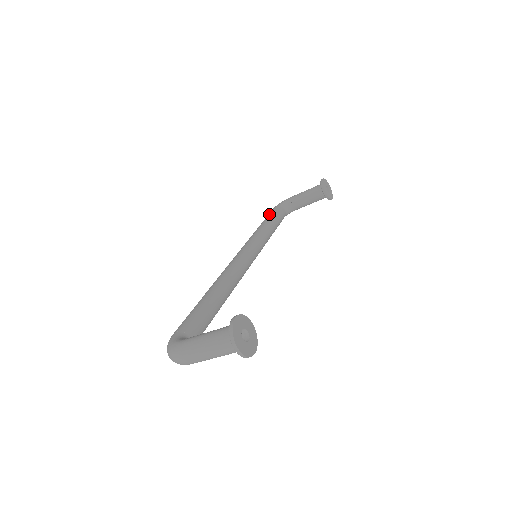
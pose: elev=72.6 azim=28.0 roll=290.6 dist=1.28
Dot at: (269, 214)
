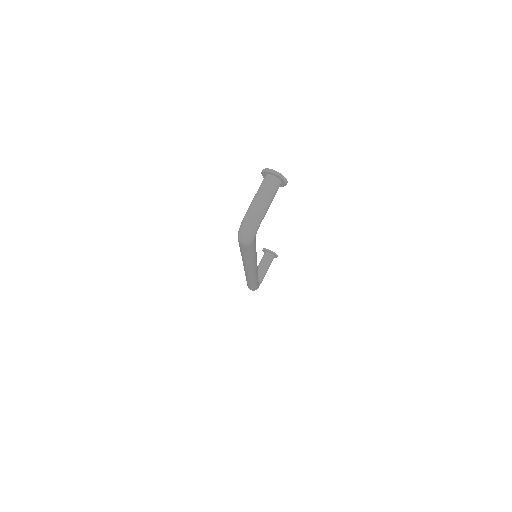
Dot at: occluded
